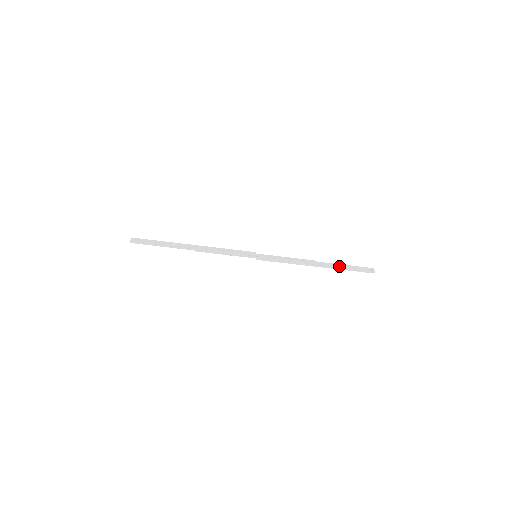
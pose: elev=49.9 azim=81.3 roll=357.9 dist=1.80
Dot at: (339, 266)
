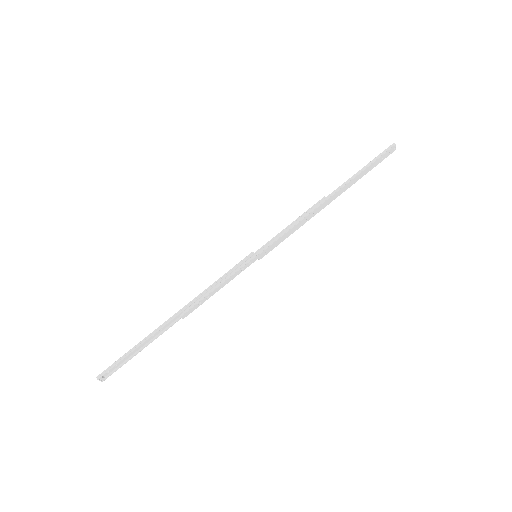
Dot at: (355, 180)
